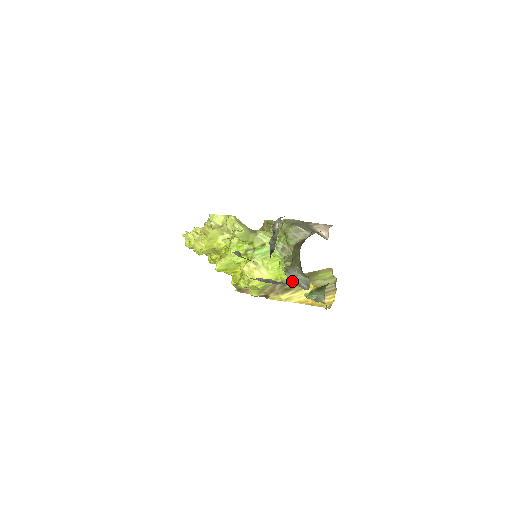
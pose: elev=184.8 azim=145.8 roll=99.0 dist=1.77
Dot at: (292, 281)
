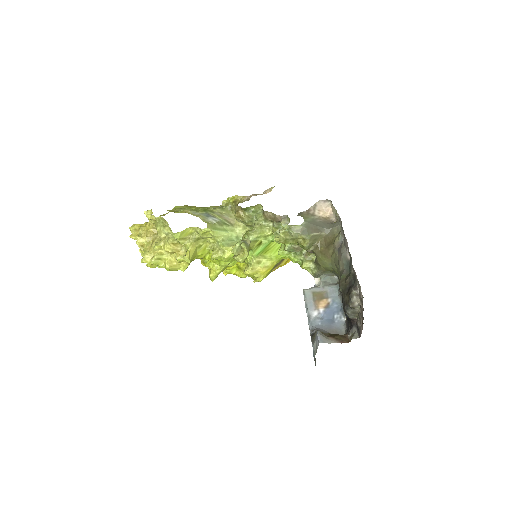
Dot at: (322, 280)
